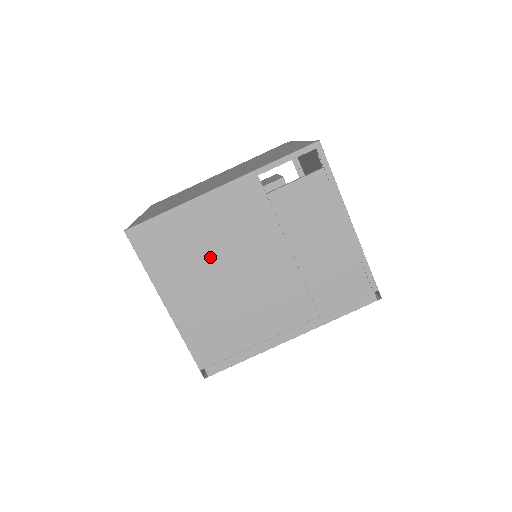
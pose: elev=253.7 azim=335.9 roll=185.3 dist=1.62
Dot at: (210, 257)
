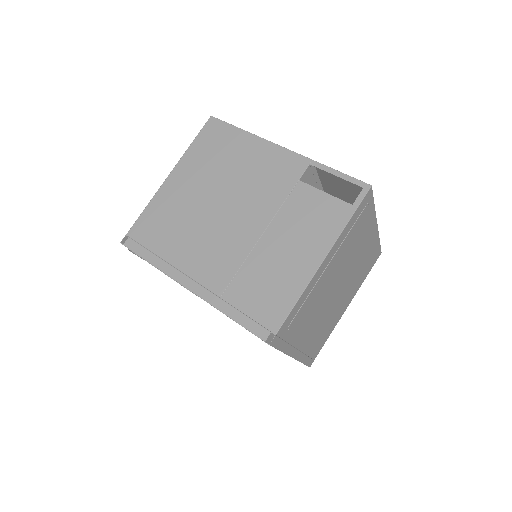
Dot at: (224, 178)
